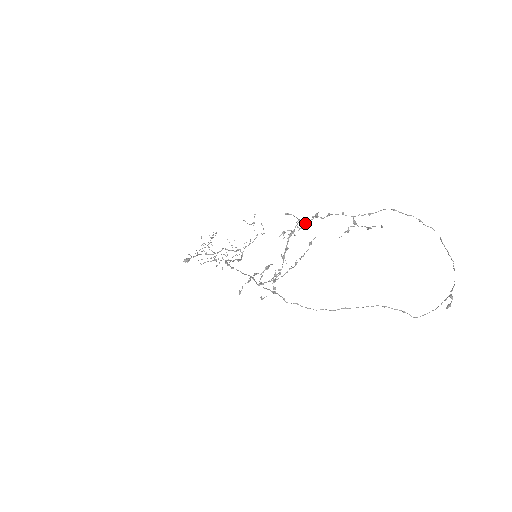
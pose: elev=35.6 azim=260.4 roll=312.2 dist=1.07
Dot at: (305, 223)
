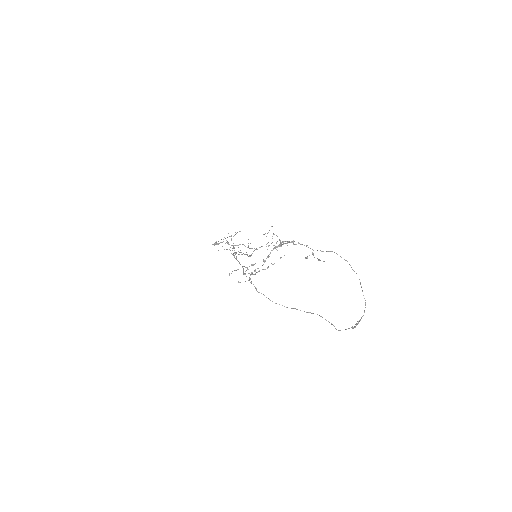
Dot at: (282, 244)
